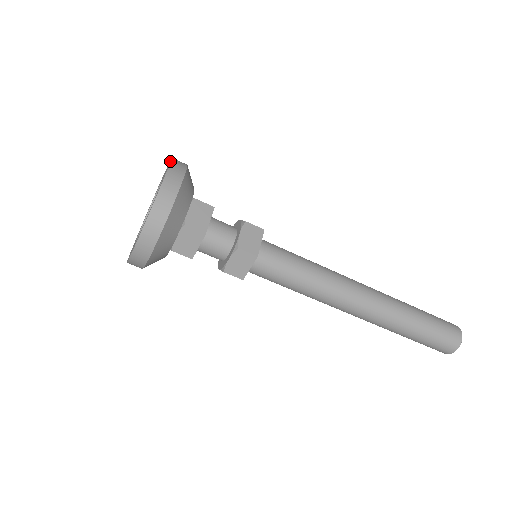
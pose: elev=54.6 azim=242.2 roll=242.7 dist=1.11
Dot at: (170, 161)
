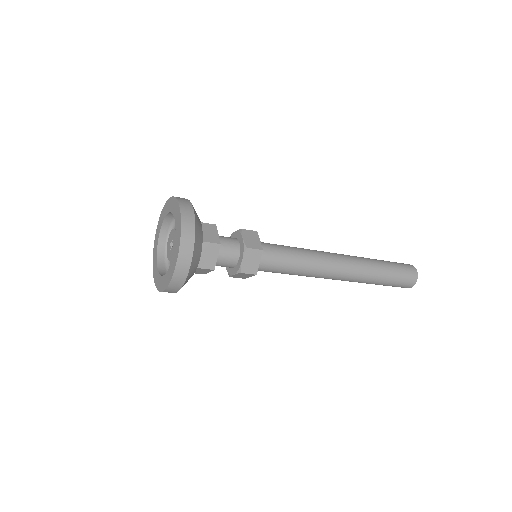
Dot at: (173, 198)
